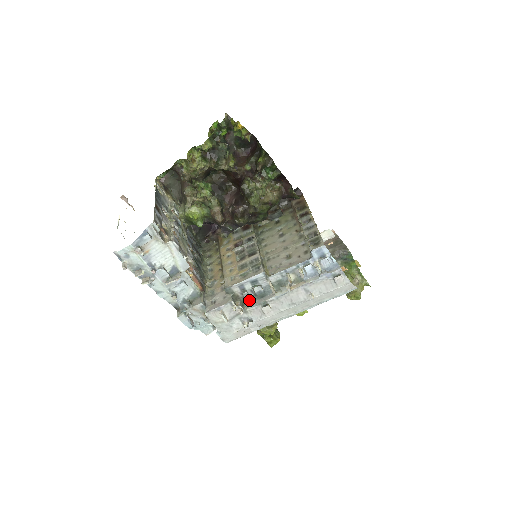
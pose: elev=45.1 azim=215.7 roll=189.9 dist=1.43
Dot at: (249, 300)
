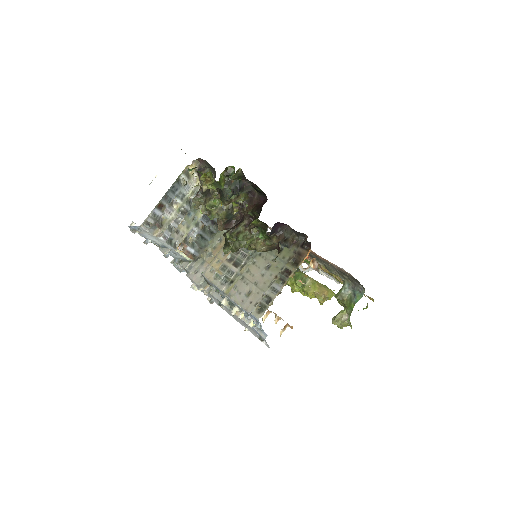
Dot at: occluded
